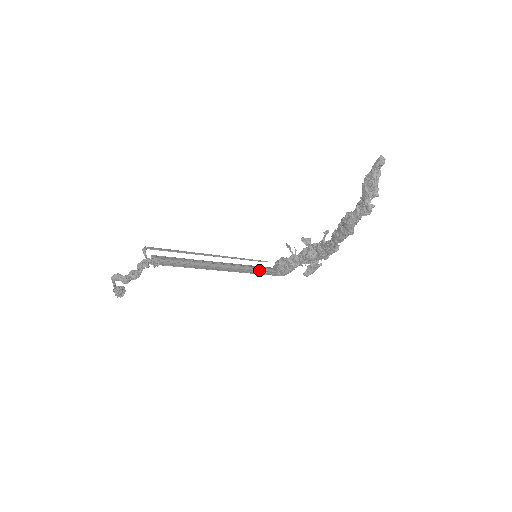
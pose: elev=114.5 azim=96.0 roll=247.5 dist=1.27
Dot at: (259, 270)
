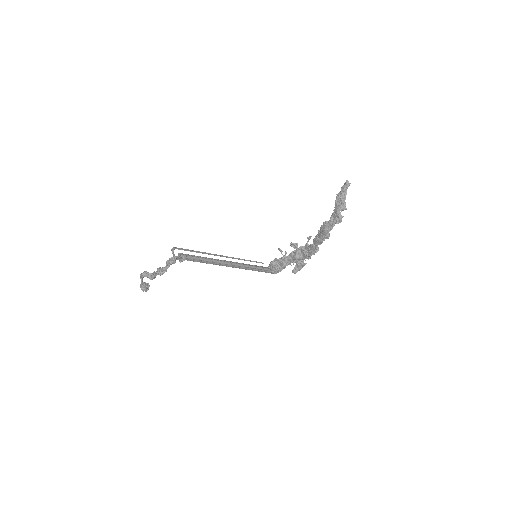
Dot at: (257, 268)
